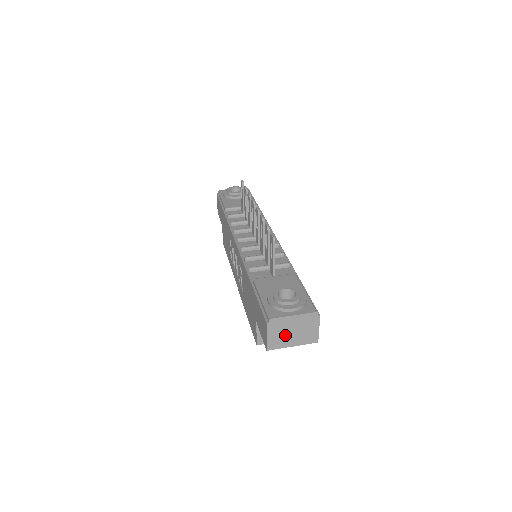
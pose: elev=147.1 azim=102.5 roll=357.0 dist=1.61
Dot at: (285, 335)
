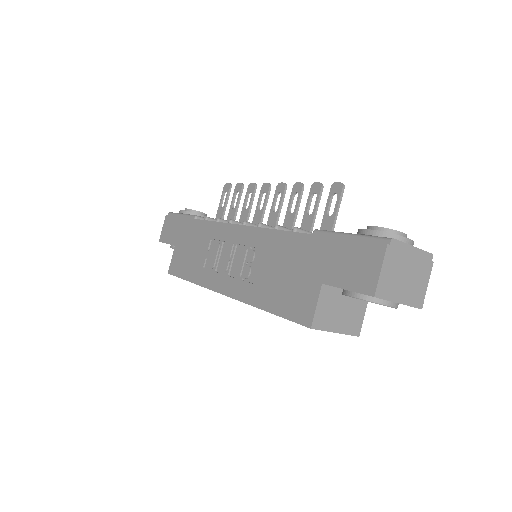
Dot at: (398, 277)
